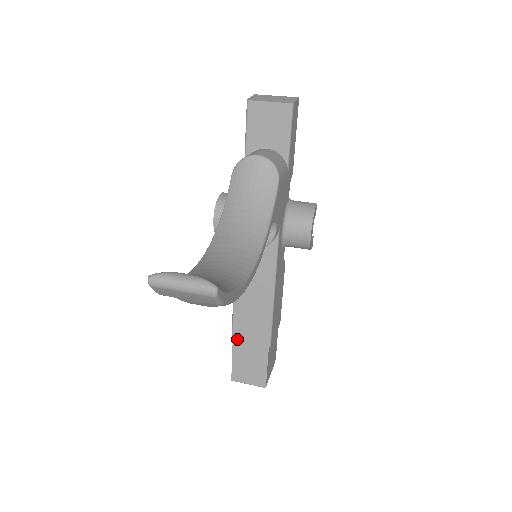
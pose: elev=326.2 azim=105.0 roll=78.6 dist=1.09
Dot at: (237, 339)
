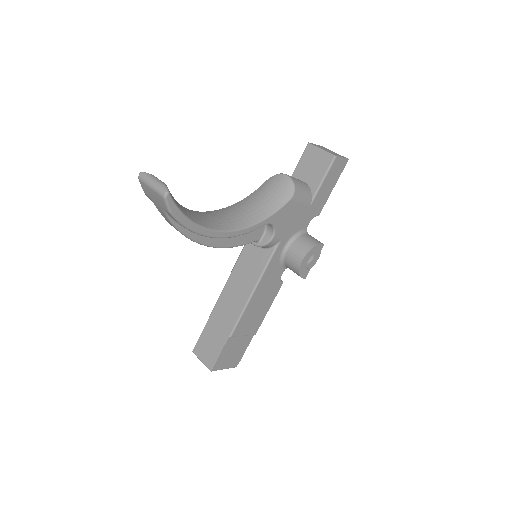
Dot at: (212, 318)
